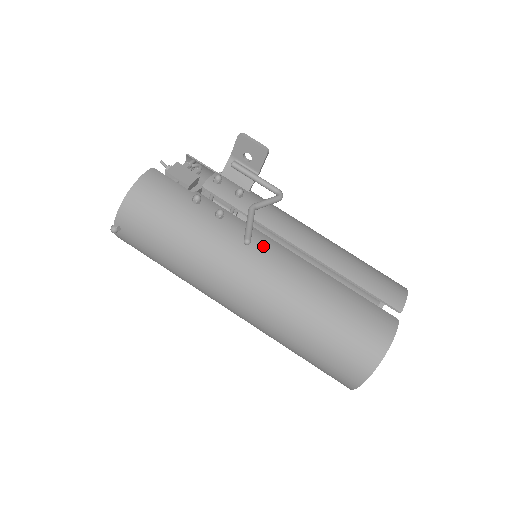
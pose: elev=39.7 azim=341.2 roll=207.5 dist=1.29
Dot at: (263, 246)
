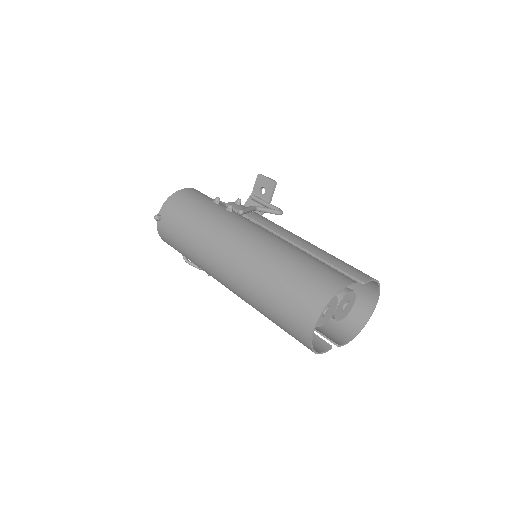
Dot at: (255, 226)
